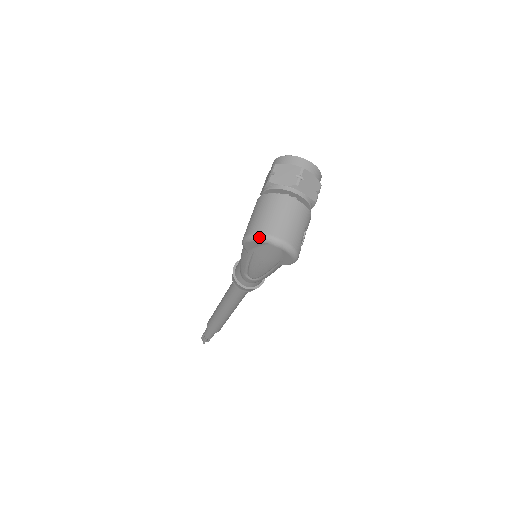
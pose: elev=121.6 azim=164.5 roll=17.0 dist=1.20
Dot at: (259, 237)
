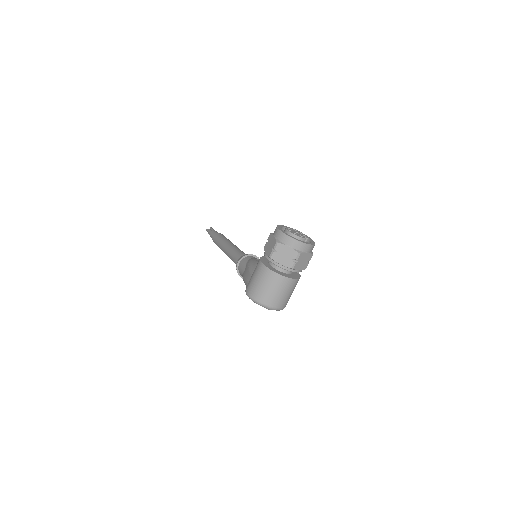
Dot at: (258, 304)
